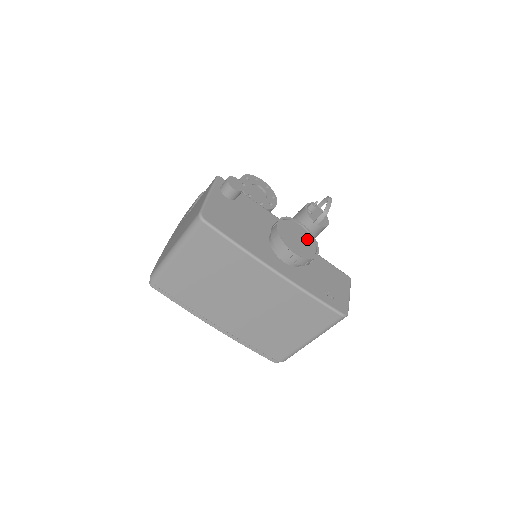
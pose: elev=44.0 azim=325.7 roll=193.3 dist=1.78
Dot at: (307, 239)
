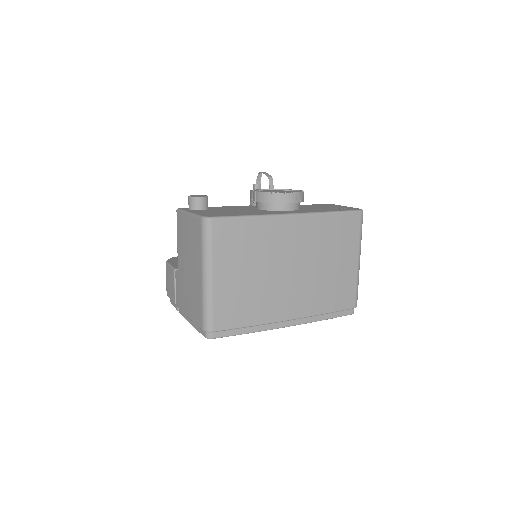
Dot at: (283, 191)
